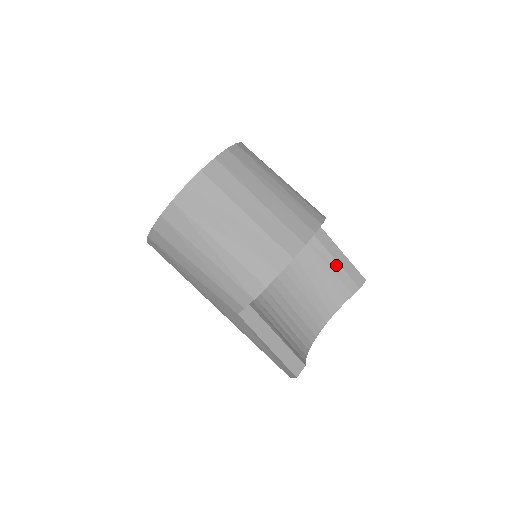
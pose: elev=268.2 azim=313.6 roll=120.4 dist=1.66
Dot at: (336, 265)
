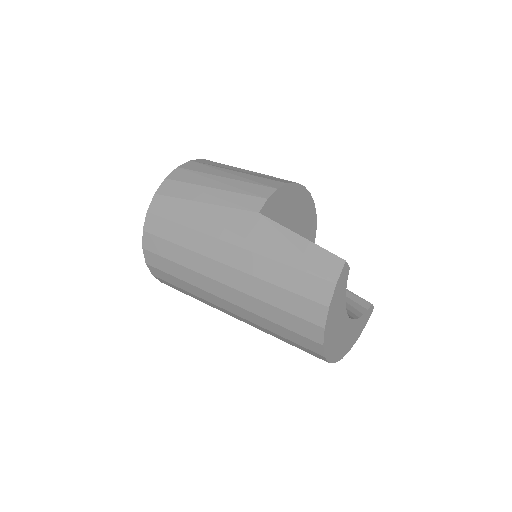
Dot at: occluded
